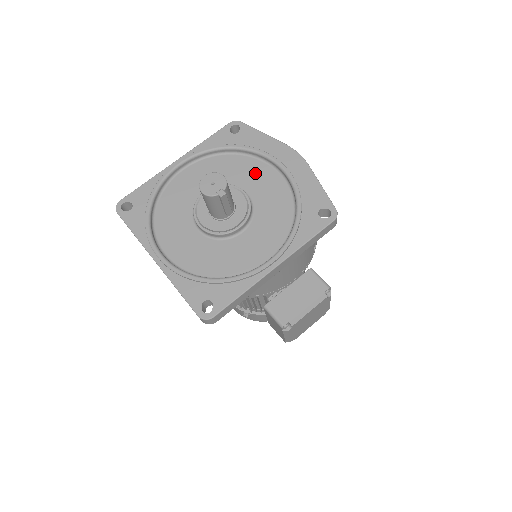
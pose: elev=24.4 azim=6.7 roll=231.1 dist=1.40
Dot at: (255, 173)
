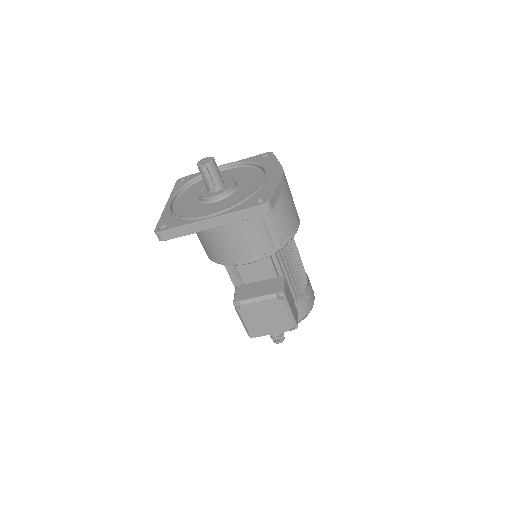
Dot at: (253, 178)
